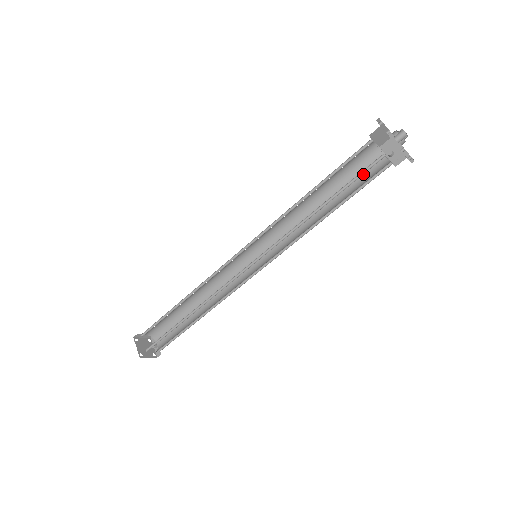
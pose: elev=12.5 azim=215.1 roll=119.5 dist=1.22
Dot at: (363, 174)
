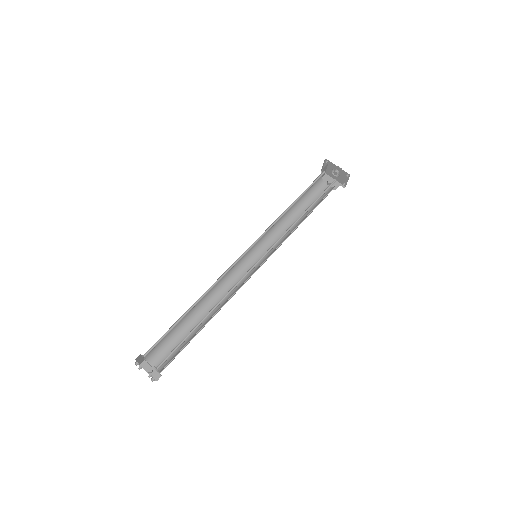
Dot at: (316, 195)
